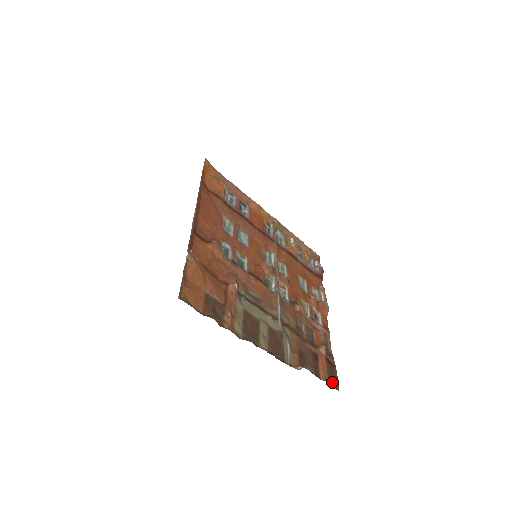
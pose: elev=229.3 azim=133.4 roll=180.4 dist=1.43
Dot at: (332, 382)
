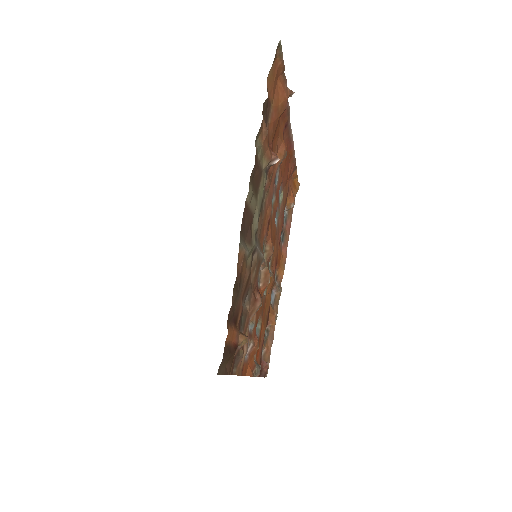
Dot at: (225, 354)
